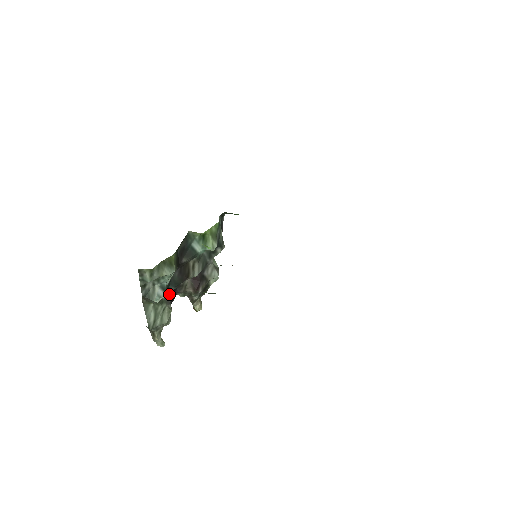
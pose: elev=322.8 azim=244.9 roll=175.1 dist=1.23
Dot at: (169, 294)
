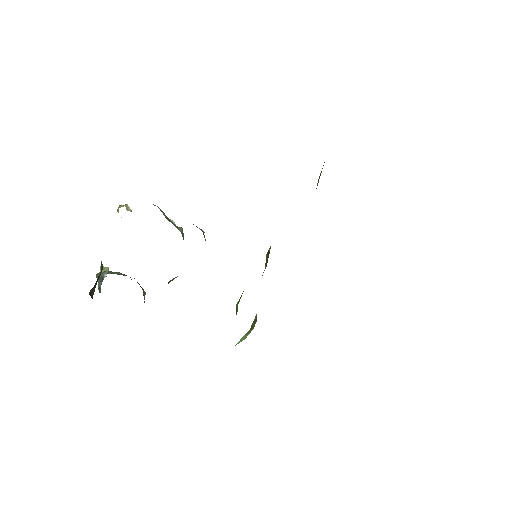
Dot at: occluded
